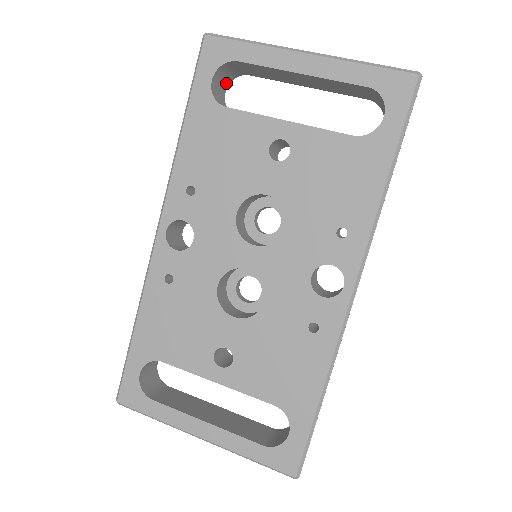
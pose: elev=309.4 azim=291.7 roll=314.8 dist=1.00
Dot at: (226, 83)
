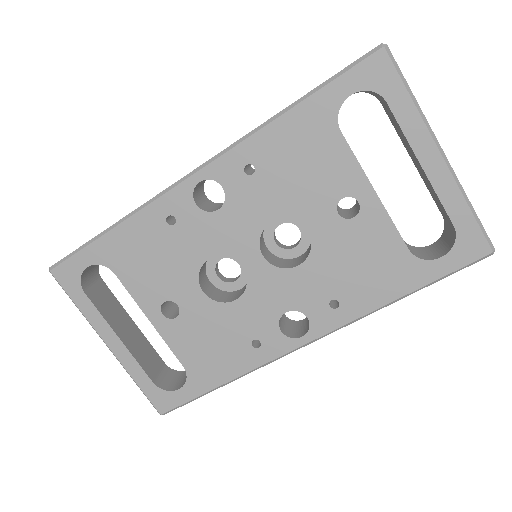
Dot at: (357, 92)
